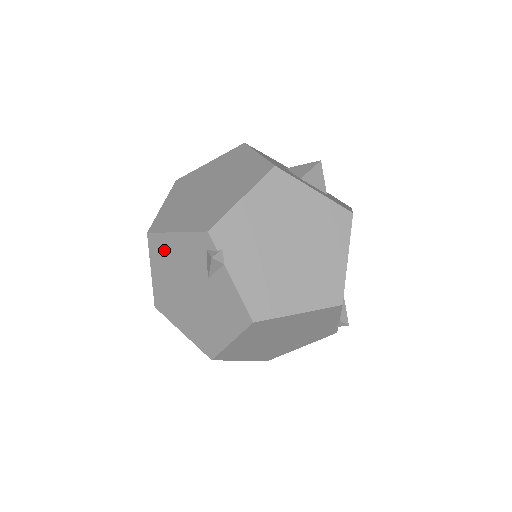
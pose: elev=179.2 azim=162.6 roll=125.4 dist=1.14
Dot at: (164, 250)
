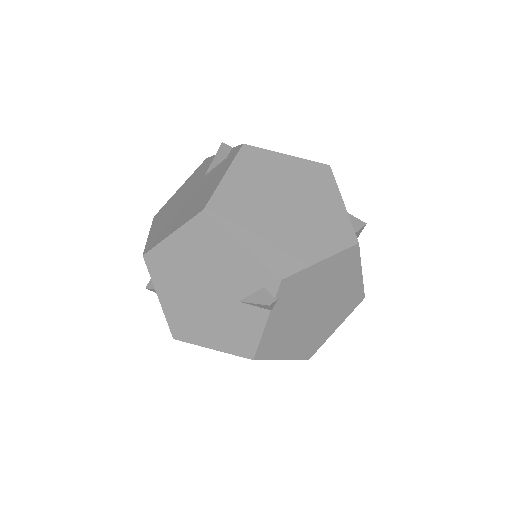
Dot at: (211, 239)
